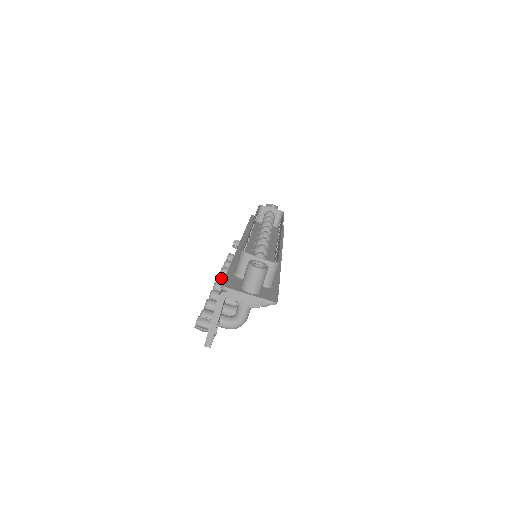
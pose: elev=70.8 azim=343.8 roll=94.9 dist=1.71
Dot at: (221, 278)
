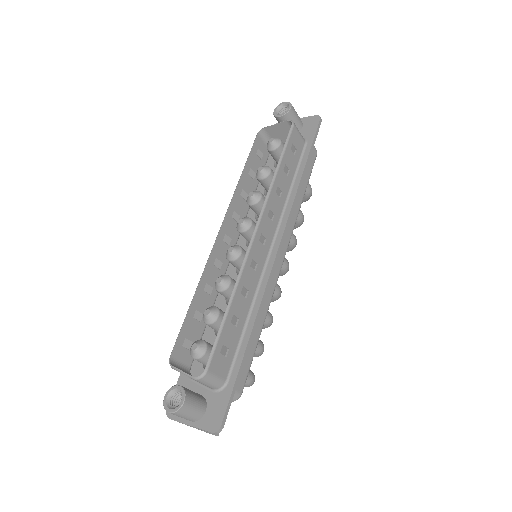
Dot at: occluded
